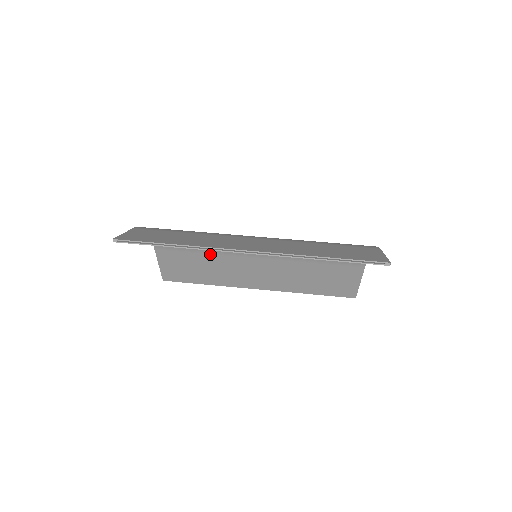
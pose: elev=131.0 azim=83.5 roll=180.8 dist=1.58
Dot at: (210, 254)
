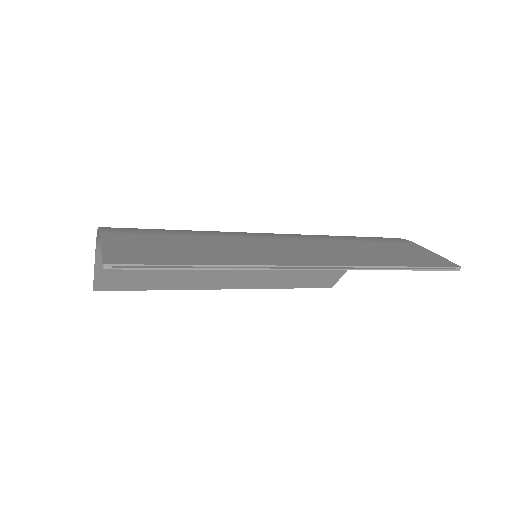
Dot at: occluded
